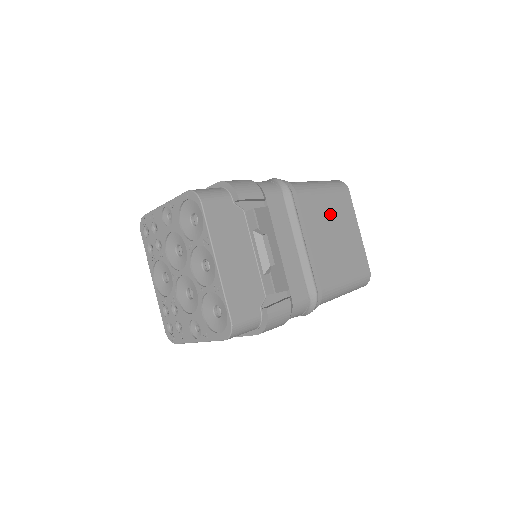
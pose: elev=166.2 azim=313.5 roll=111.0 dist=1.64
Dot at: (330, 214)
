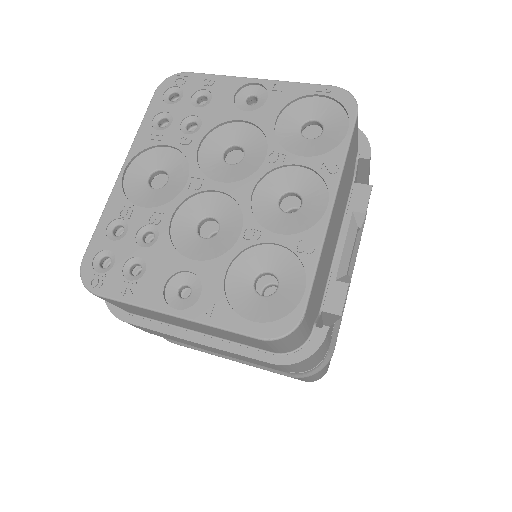
Dot at: occluded
